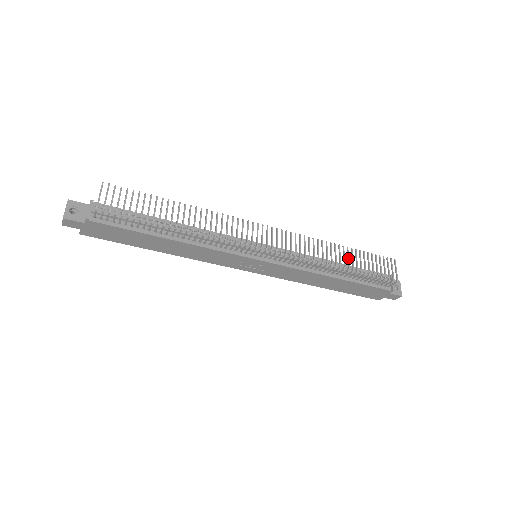
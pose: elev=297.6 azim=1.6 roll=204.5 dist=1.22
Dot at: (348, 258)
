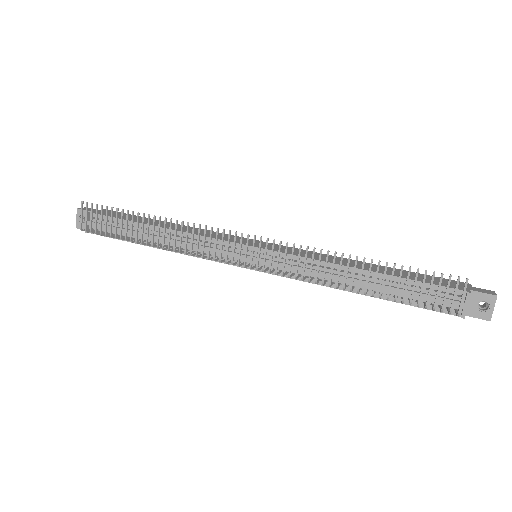
Dot at: (367, 278)
